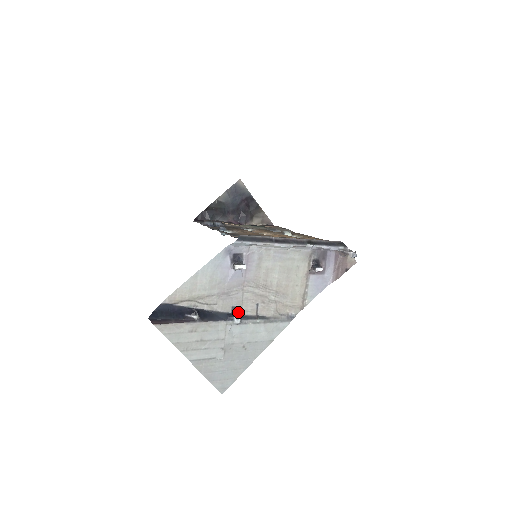
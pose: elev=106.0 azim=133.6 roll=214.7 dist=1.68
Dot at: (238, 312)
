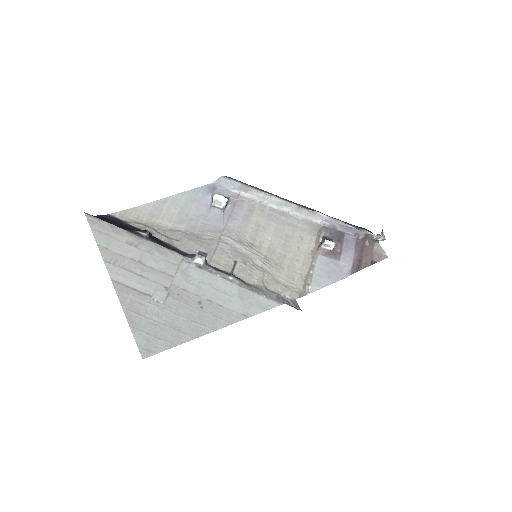
Dot at: occluded
